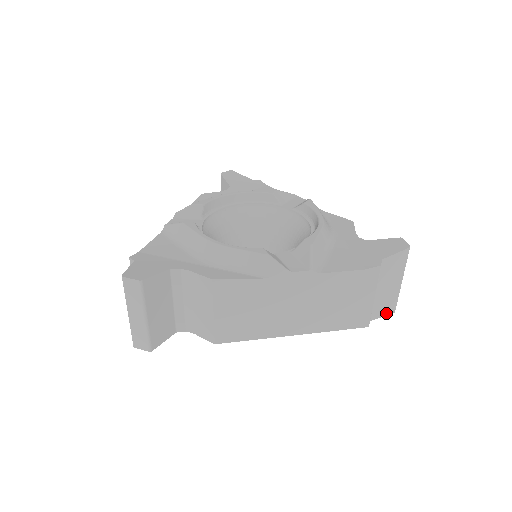
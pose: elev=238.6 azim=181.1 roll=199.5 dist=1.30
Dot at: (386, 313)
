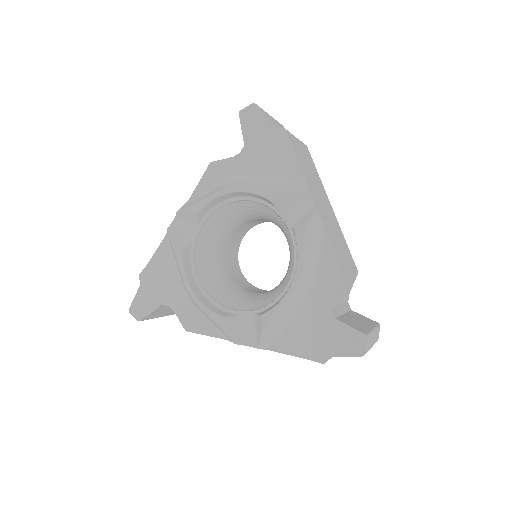
Dot at: occluded
